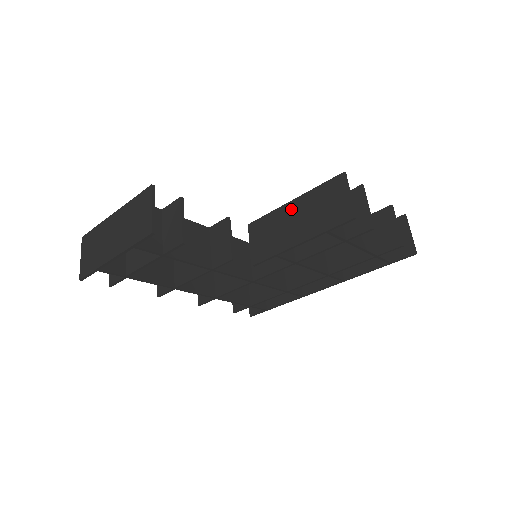
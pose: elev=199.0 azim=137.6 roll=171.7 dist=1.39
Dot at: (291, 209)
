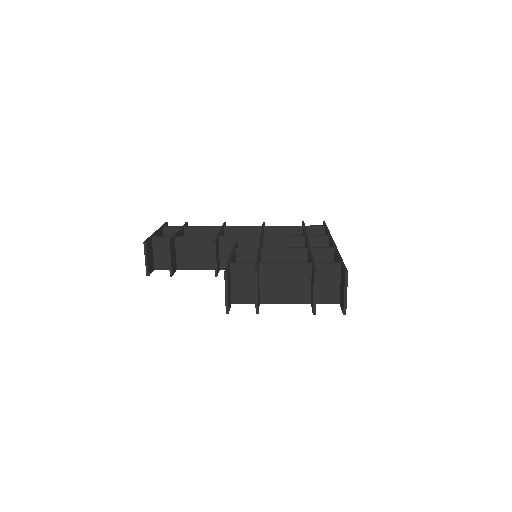
Dot at: occluded
